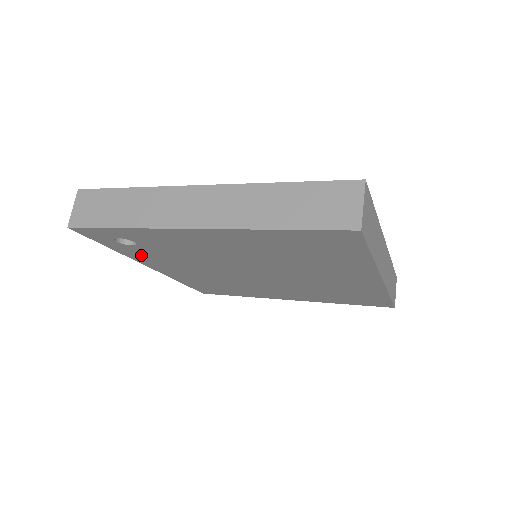
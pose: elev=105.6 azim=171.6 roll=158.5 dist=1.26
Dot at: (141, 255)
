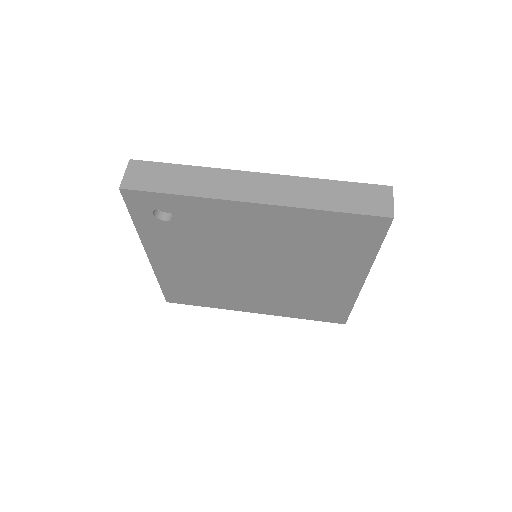
Dot at: (158, 236)
